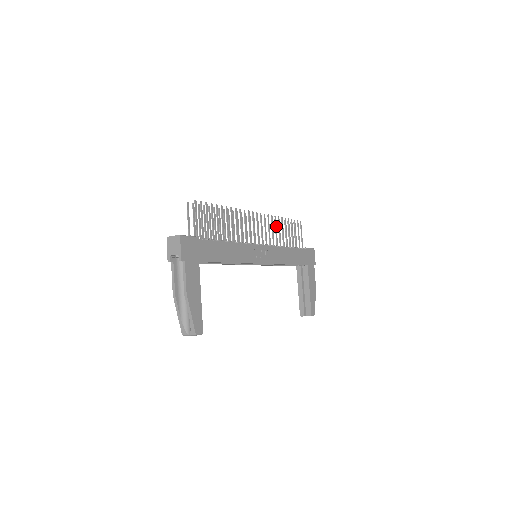
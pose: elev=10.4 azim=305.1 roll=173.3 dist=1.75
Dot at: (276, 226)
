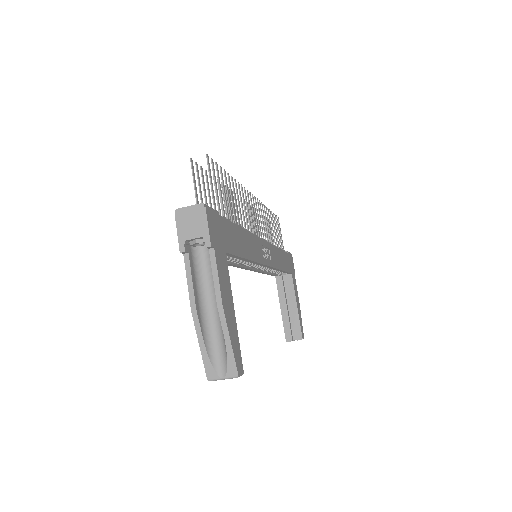
Dot at: (266, 218)
